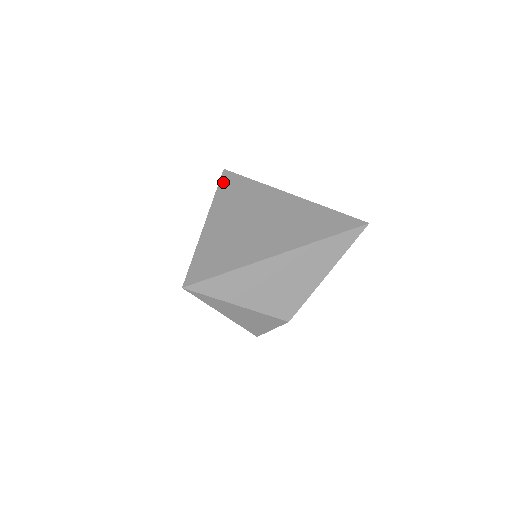
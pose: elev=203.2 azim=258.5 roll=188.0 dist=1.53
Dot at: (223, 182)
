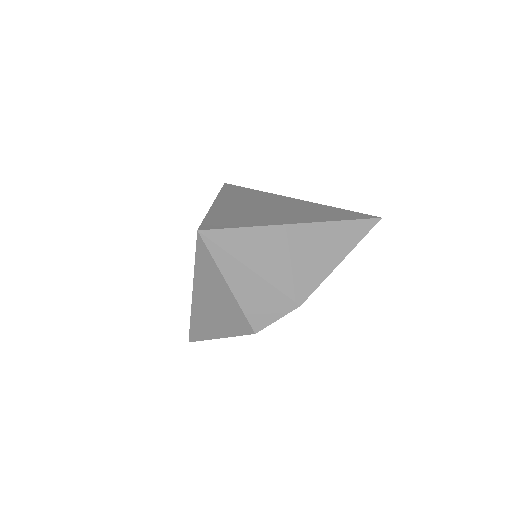
Dot at: (226, 188)
